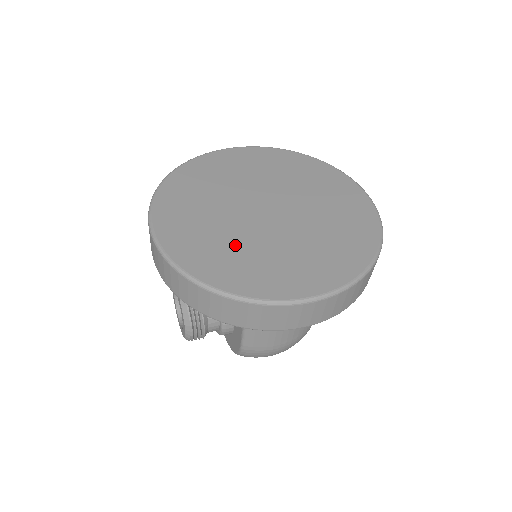
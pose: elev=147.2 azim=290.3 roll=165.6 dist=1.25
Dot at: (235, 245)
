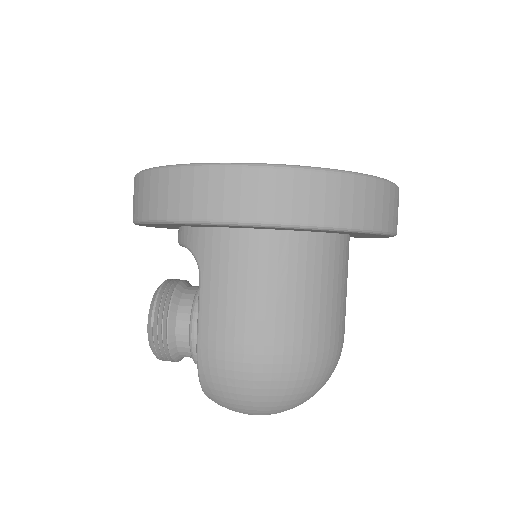
Dot at: occluded
